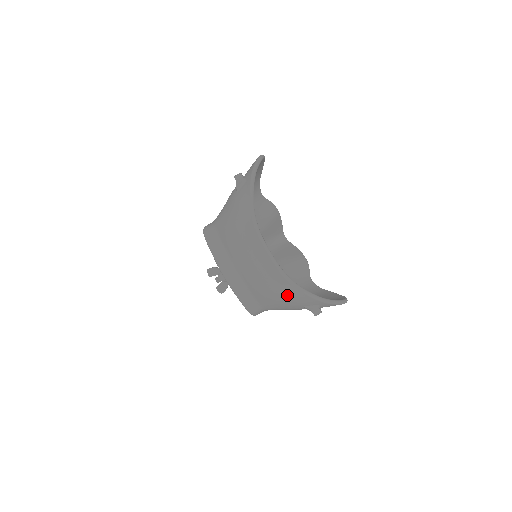
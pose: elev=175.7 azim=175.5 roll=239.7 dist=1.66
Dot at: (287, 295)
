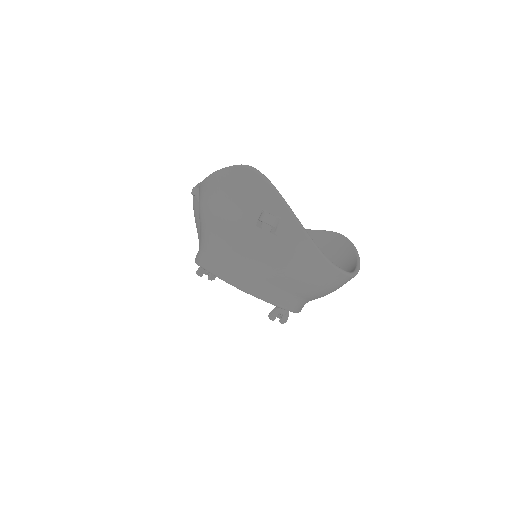
Dot at: occluded
